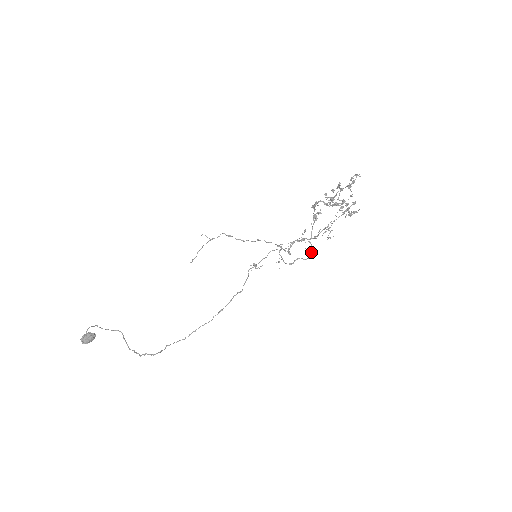
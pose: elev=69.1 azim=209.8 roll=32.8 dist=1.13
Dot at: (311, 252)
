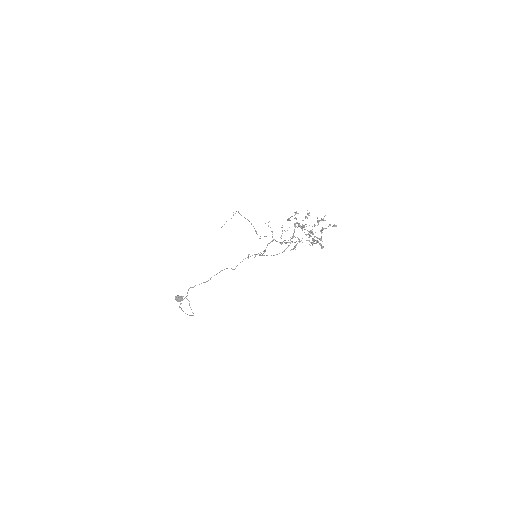
Dot at: occluded
